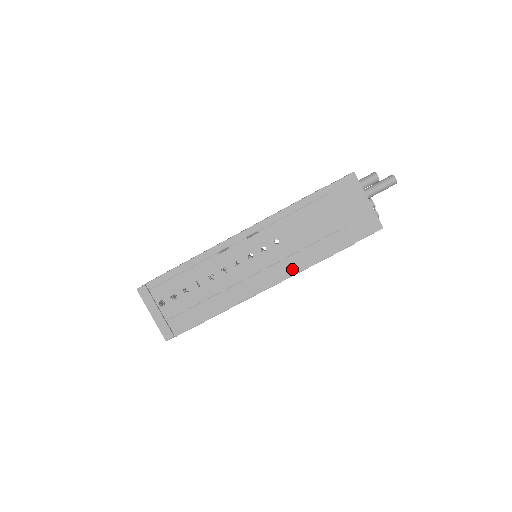
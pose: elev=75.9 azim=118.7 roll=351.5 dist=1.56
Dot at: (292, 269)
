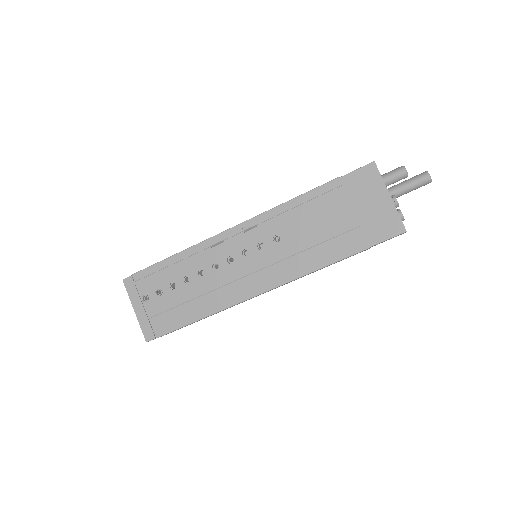
Dot at: (292, 272)
